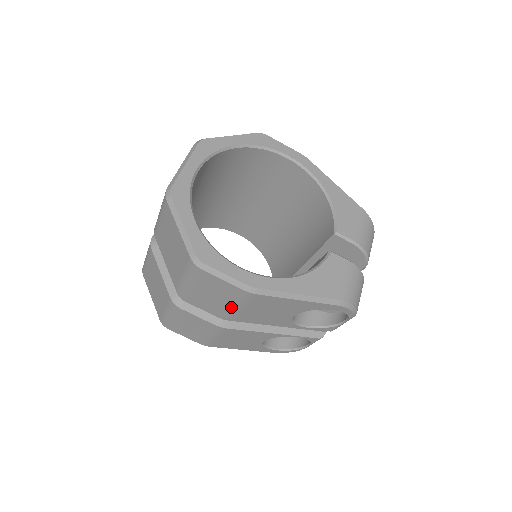
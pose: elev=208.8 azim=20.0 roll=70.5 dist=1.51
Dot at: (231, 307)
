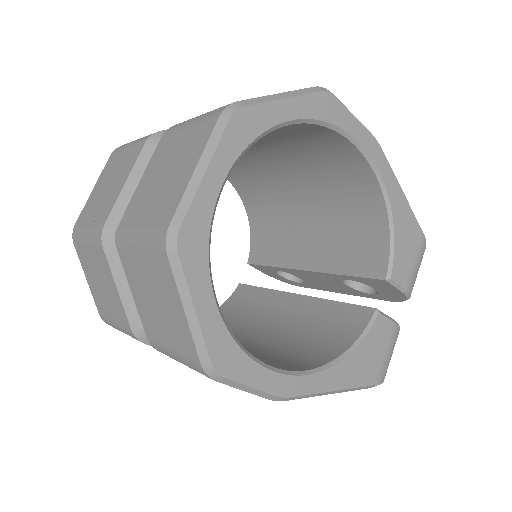
Dot at: occluded
